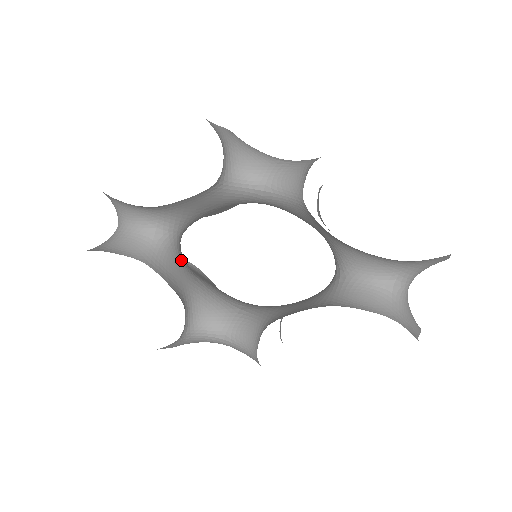
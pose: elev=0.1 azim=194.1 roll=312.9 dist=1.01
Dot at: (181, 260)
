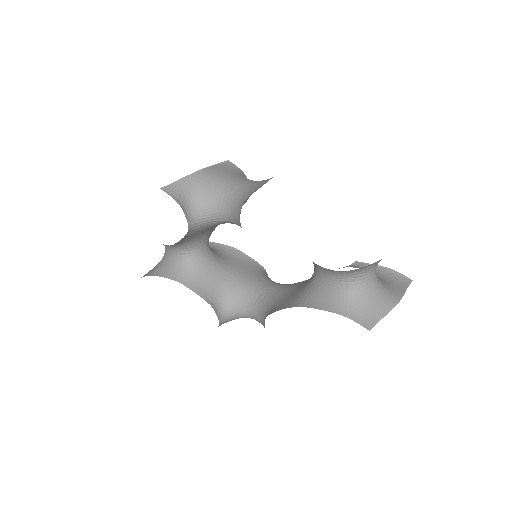
Dot at: (210, 265)
